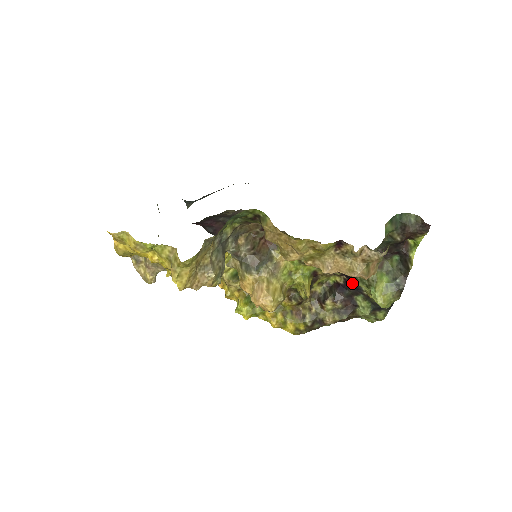
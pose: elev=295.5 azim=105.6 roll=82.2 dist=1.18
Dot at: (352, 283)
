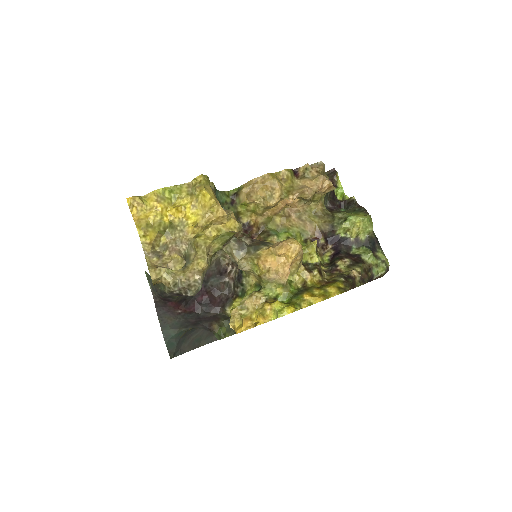
Dot at: (338, 242)
